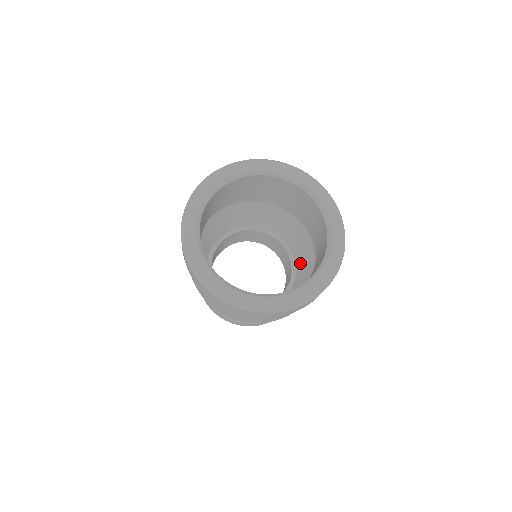
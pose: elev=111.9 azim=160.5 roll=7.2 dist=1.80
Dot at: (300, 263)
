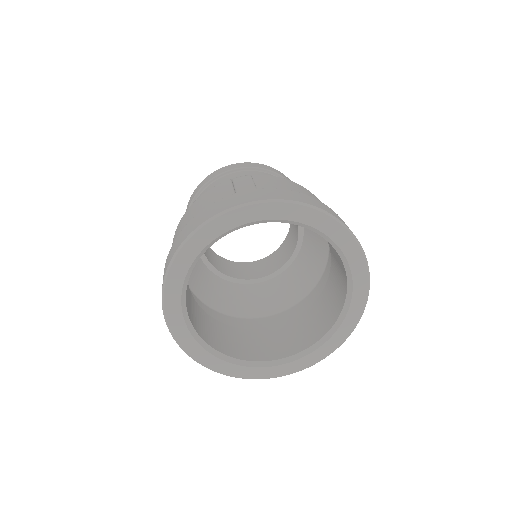
Dot at: (282, 282)
